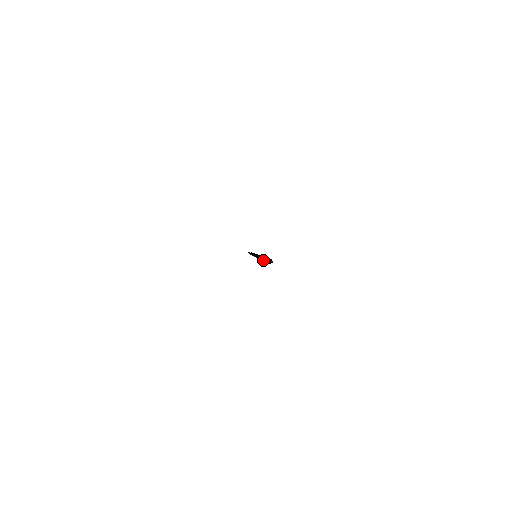
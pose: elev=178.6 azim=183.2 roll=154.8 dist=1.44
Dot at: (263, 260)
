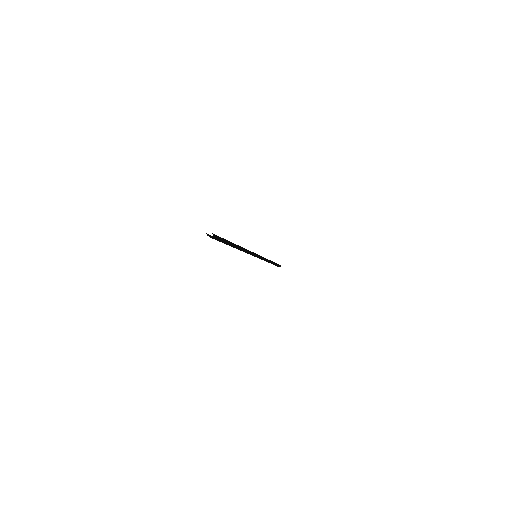
Dot at: occluded
